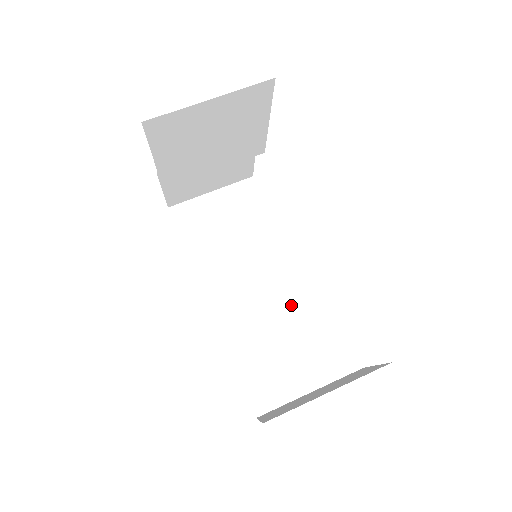
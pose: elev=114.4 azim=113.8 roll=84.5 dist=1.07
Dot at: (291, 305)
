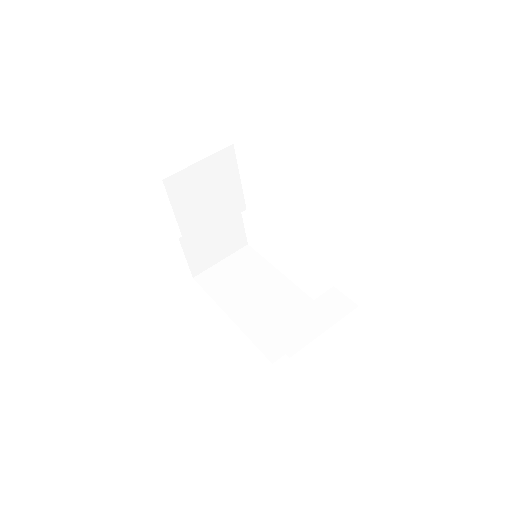
Dot at: (300, 309)
